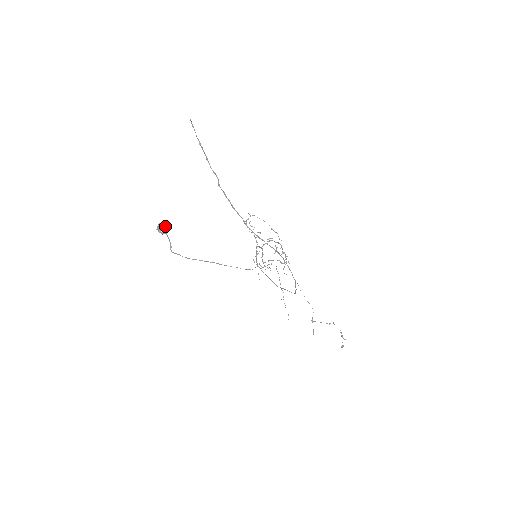
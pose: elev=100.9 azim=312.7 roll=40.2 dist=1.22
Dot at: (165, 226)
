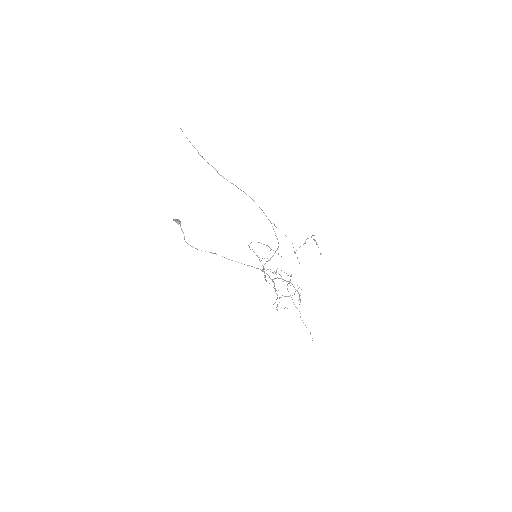
Dot at: (179, 221)
